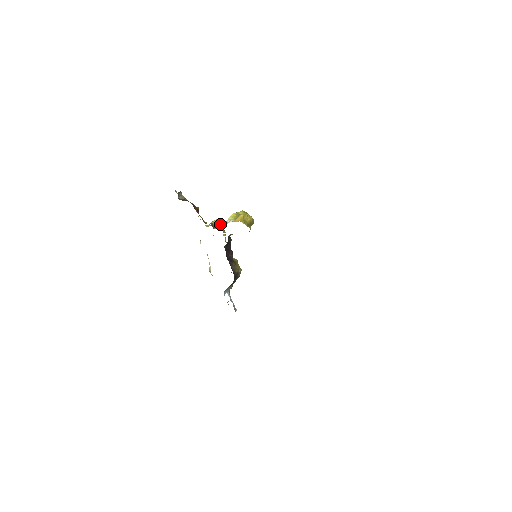
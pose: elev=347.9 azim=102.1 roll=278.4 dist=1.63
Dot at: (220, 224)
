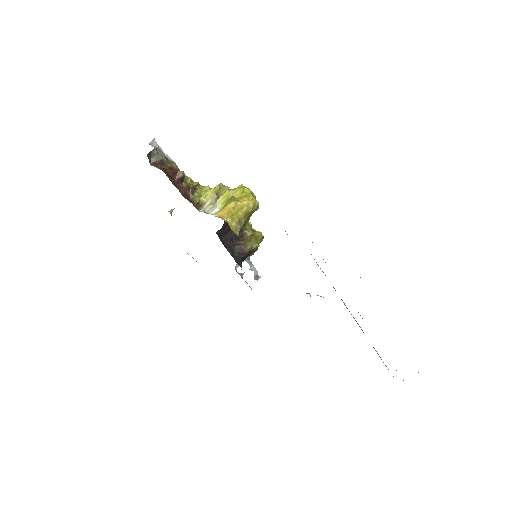
Dot at: (214, 198)
